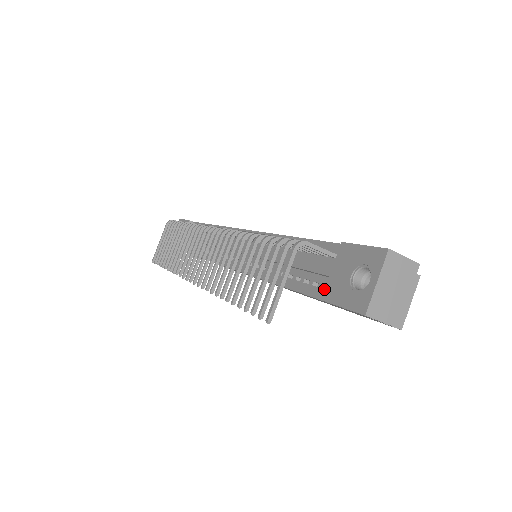
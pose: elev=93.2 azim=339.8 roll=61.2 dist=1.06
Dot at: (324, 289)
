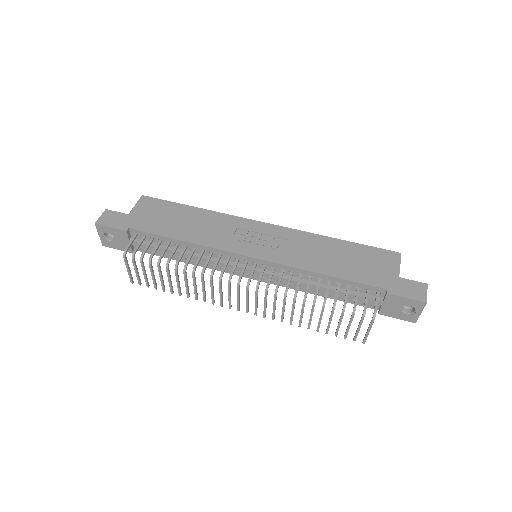
Dot at: (374, 305)
